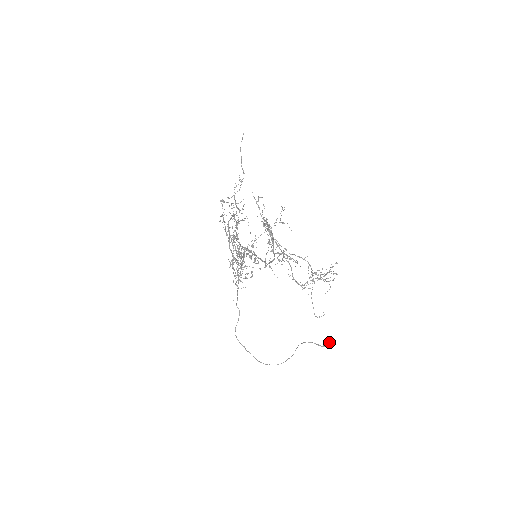
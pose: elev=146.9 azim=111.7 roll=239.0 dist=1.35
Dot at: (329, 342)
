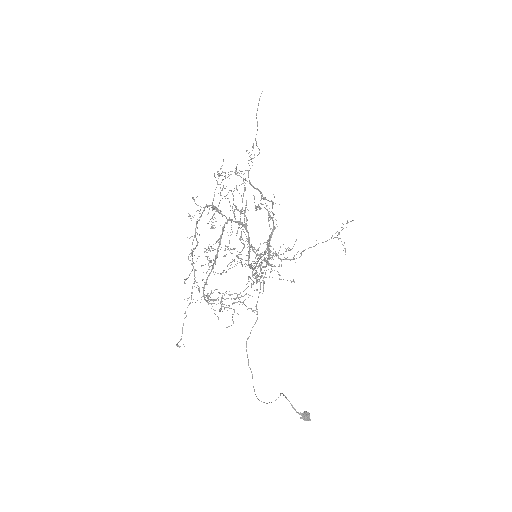
Dot at: (306, 413)
